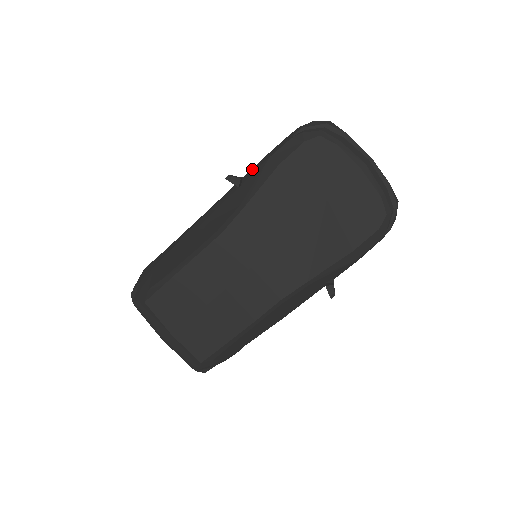
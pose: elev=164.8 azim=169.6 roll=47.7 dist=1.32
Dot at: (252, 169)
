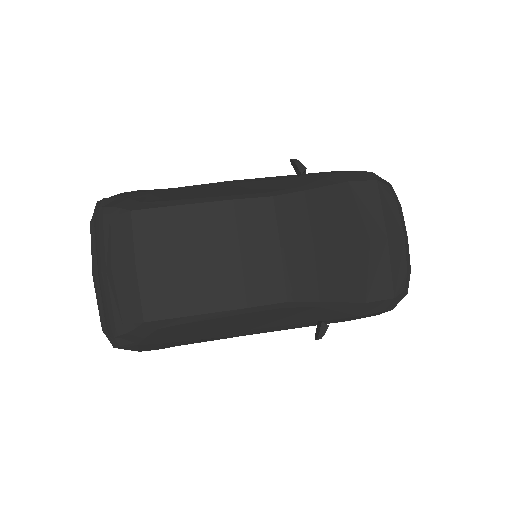
Dot at: (312, 173)
